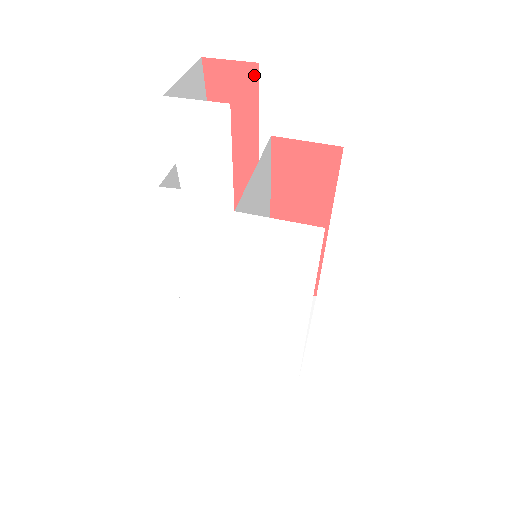
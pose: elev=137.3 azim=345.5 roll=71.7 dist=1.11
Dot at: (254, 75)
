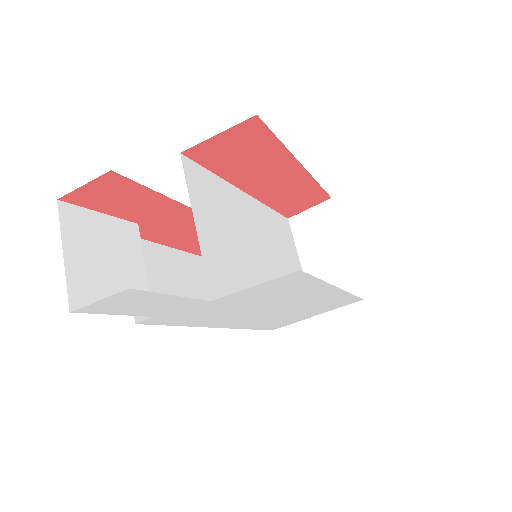
Dot at: (117, 178)
